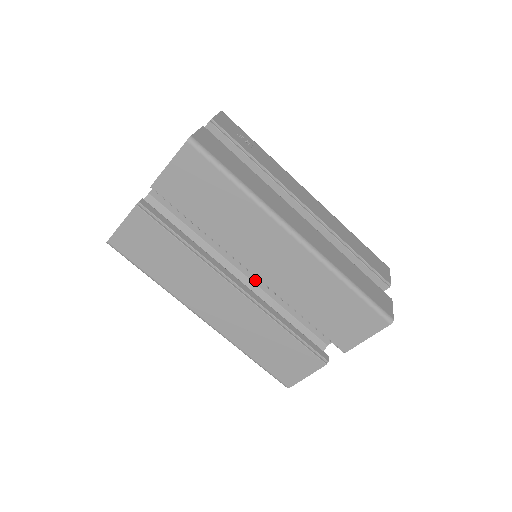
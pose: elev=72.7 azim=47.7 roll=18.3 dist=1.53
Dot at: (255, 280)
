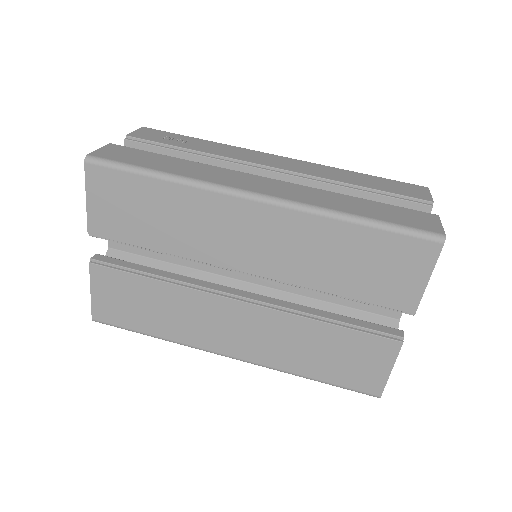
Dot at: (265, 283)
